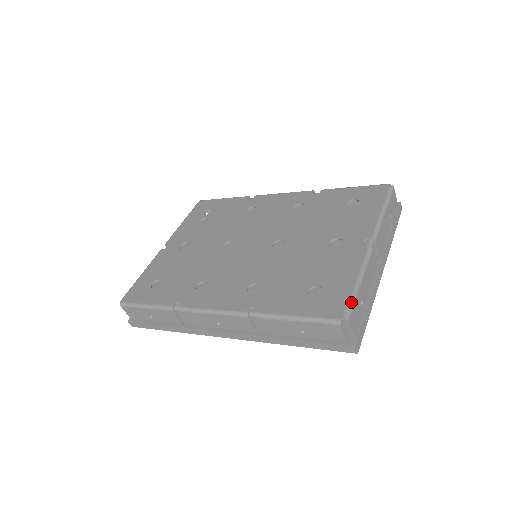
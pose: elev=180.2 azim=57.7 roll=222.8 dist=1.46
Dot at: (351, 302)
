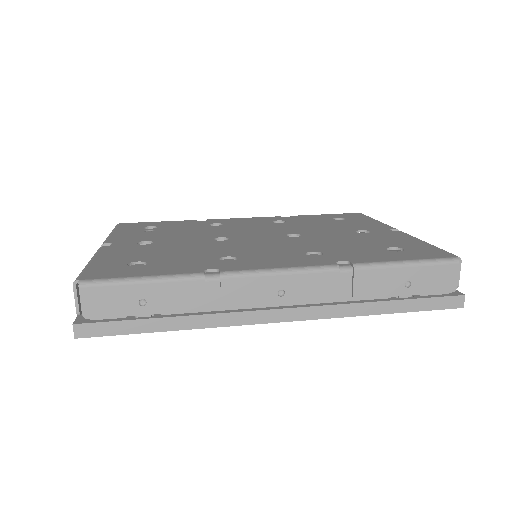
Dot at: (446, 251)
